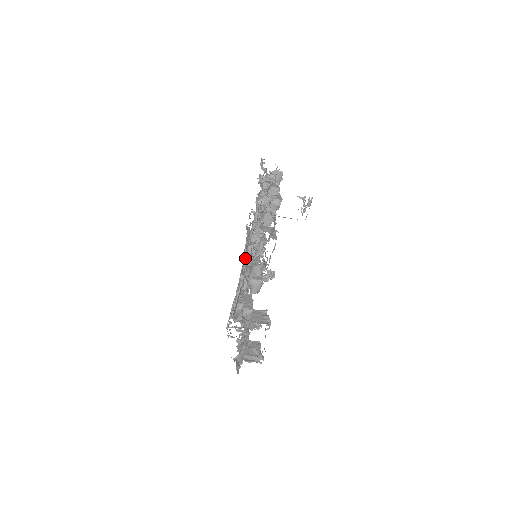
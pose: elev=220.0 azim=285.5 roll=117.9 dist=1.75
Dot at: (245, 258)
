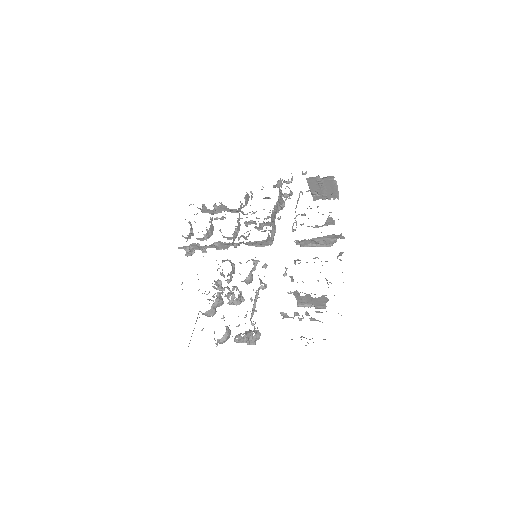
Dot at: (239, 262)
